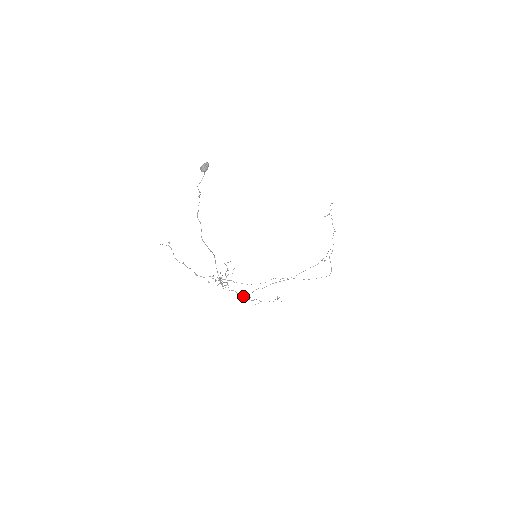
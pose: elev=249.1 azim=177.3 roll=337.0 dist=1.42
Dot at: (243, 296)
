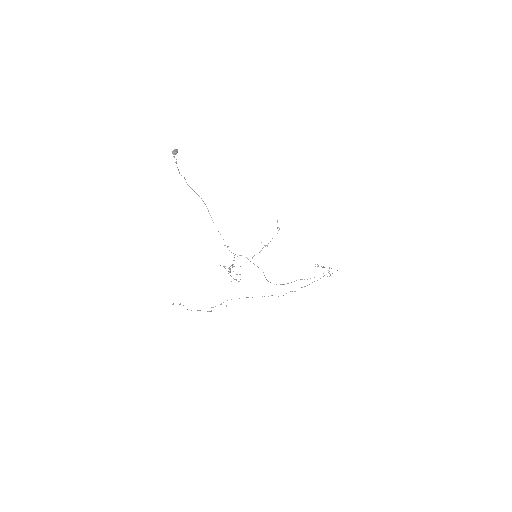
Dot at: (254, 264)
